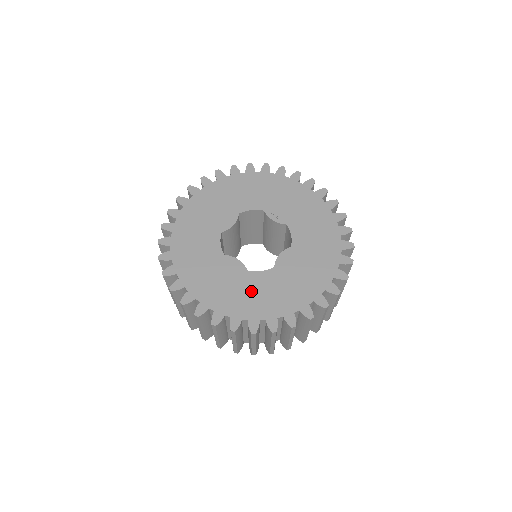
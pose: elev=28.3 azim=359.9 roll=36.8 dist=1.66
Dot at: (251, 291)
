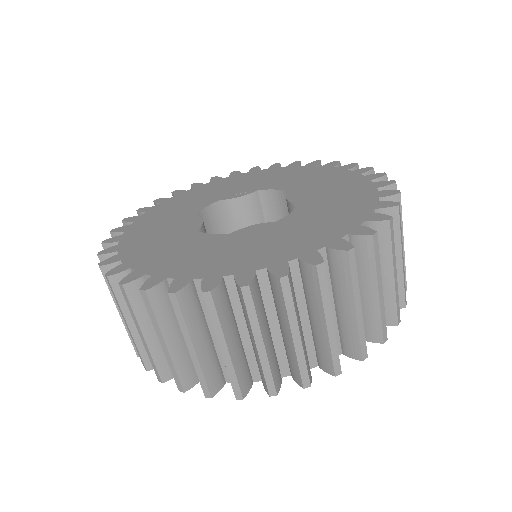
Dot at: (307, 224)
